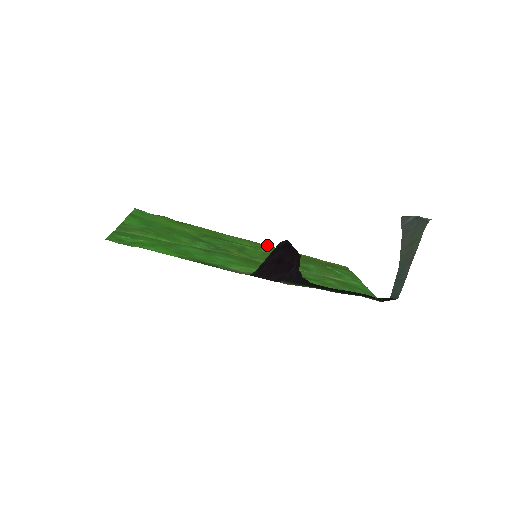
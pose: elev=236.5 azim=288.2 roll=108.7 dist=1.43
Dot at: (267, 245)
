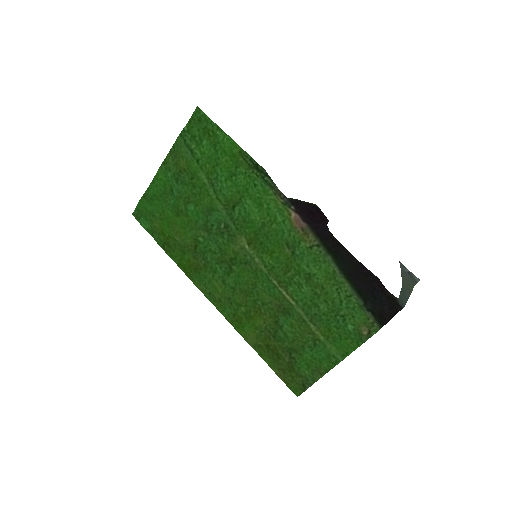
Dot at: (228, 321)
